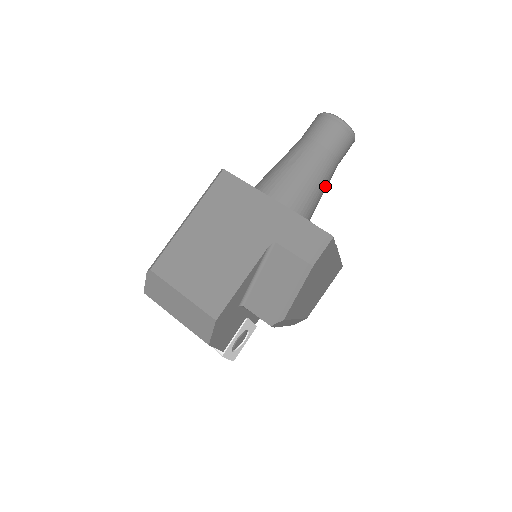
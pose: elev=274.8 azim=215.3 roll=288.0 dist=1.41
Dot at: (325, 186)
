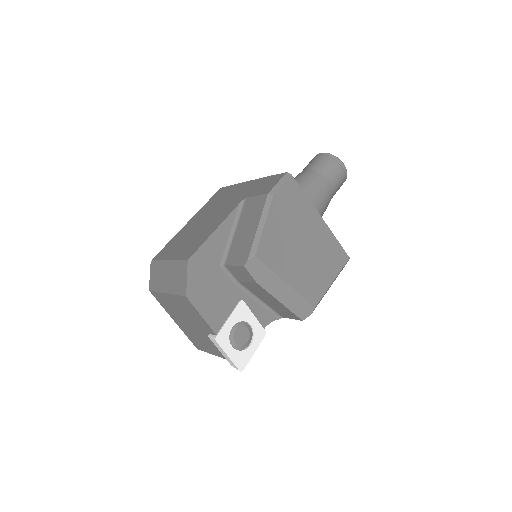
Dot at: (319, 198)
